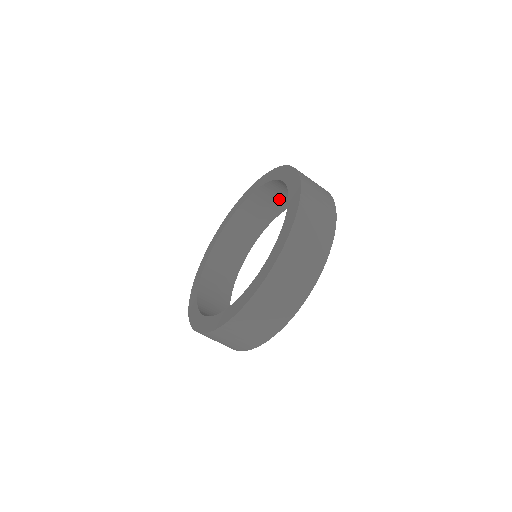
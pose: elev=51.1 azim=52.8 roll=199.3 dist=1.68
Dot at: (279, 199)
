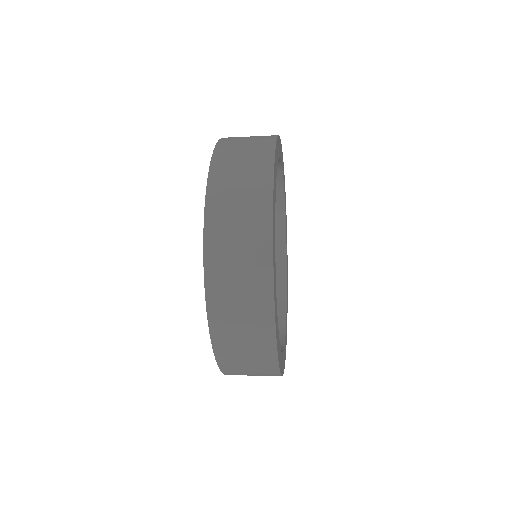
Dot at: occluded
